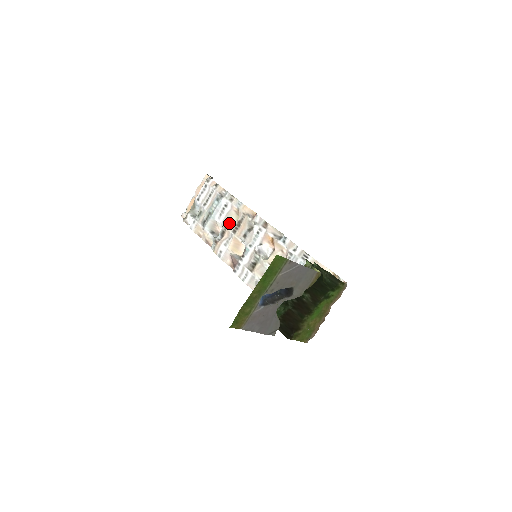
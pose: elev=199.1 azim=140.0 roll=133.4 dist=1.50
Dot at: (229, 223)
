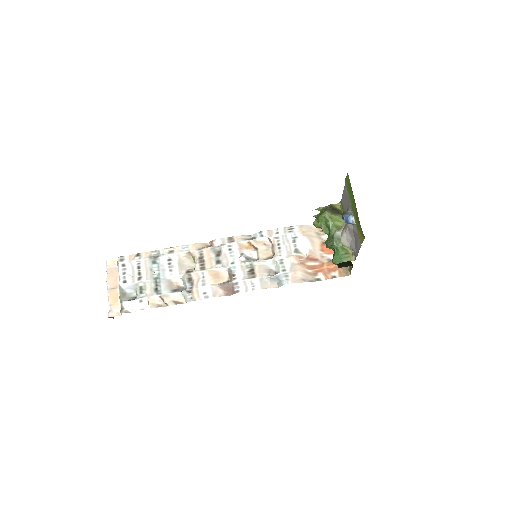
Dot at: (187, 269)
